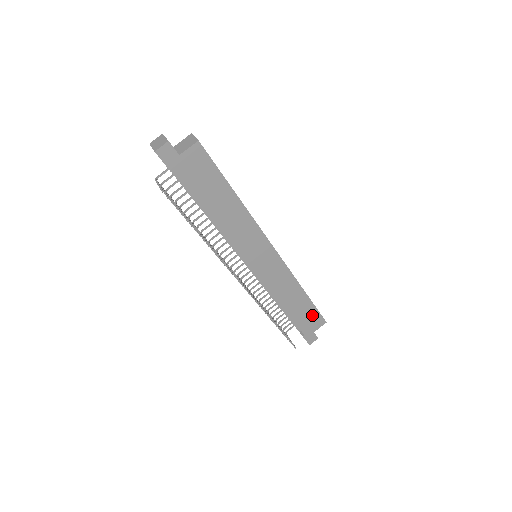
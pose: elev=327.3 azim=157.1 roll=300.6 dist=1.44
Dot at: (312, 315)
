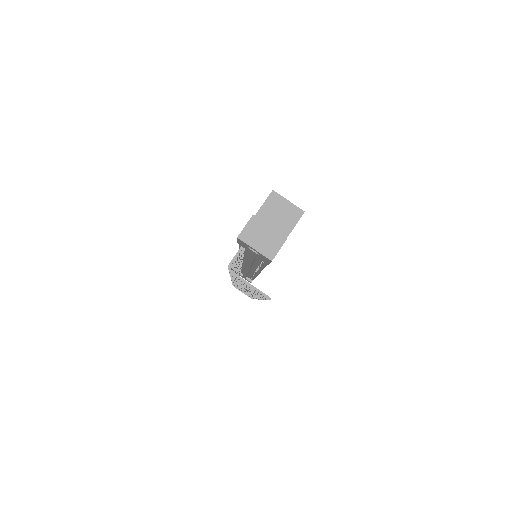
Dot at: occluded
